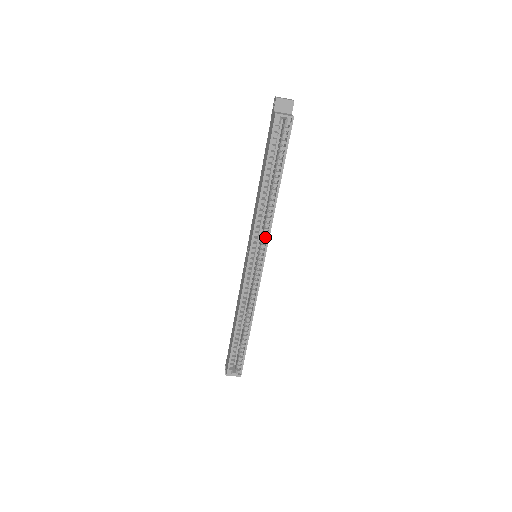
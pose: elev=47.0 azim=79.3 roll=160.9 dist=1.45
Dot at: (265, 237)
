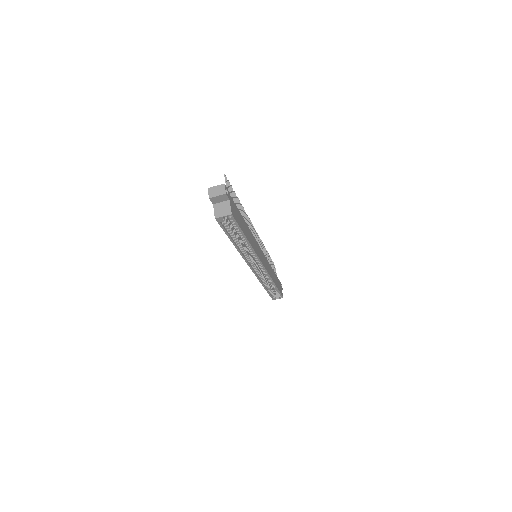
Dot at: (255, 256)
